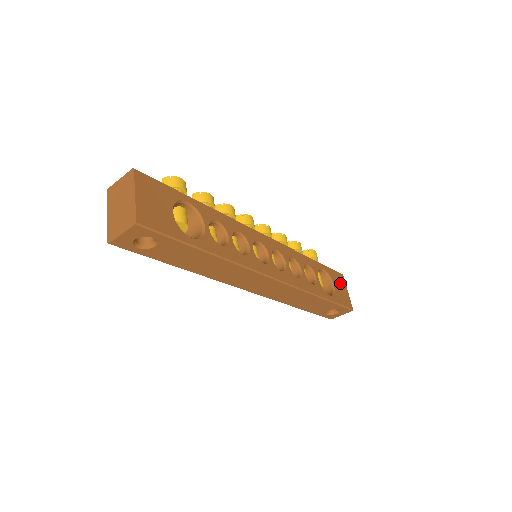
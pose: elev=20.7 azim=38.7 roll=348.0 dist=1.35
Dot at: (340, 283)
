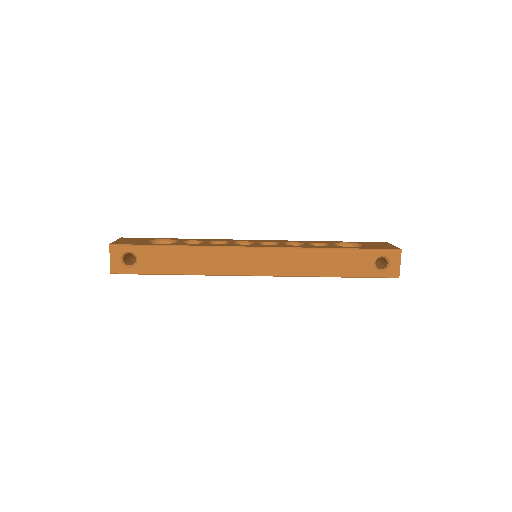
Dot at: (378, 244)
